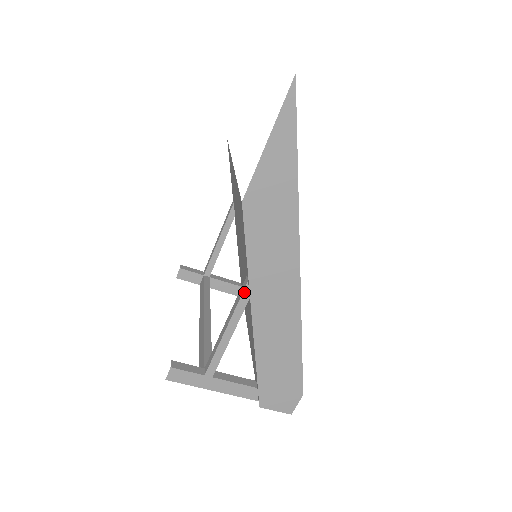
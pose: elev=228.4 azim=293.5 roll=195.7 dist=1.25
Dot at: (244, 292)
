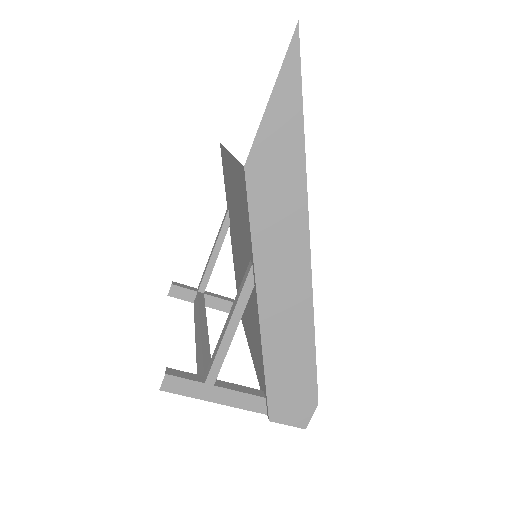
Dot at: (248, 277)
